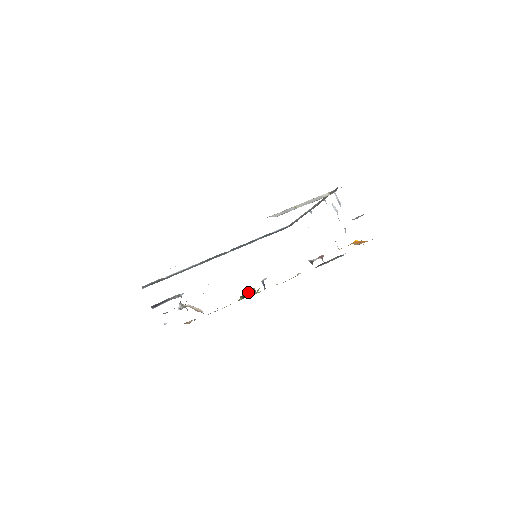
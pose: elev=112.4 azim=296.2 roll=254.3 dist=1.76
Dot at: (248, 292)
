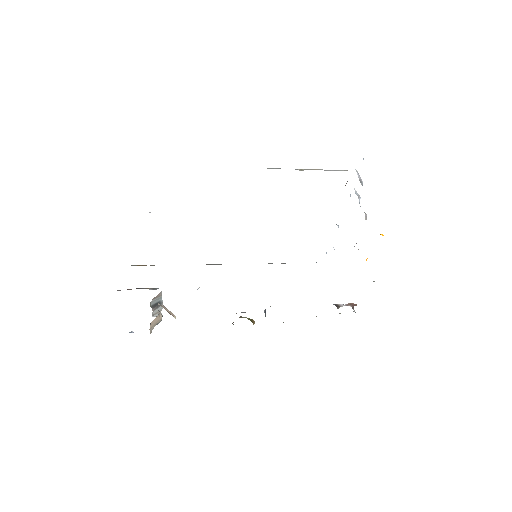
Dot at: occluded
